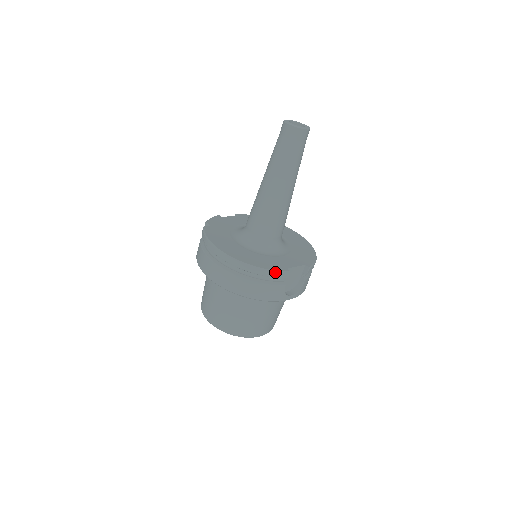
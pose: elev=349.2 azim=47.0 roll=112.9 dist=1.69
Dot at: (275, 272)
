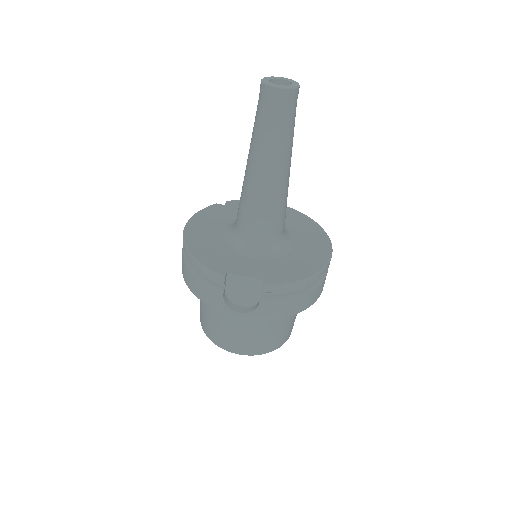
Dot at: (206, 269)
